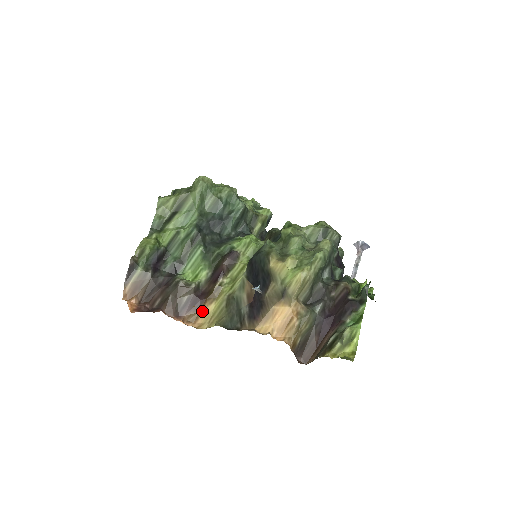
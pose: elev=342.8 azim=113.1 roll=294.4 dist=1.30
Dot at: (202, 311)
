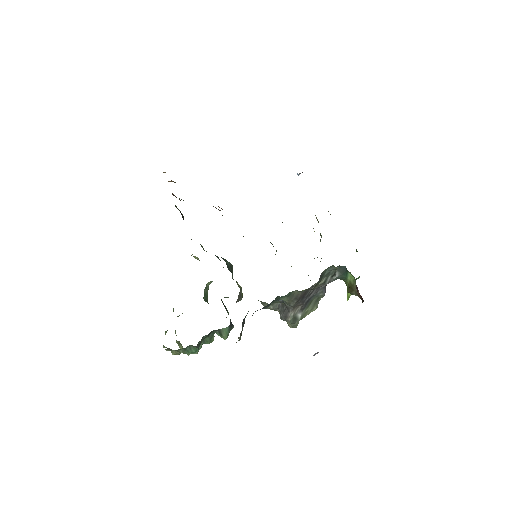
Dot at: occluded
